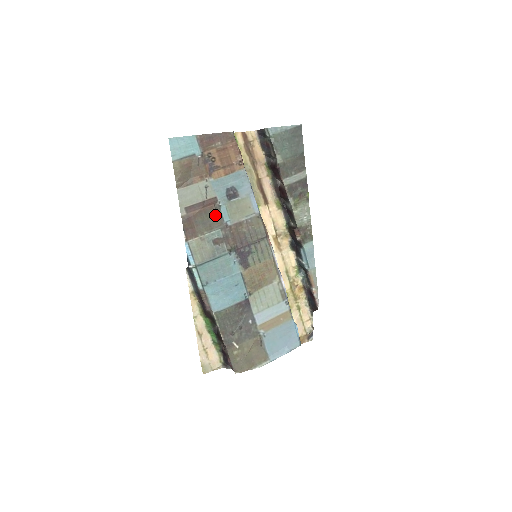
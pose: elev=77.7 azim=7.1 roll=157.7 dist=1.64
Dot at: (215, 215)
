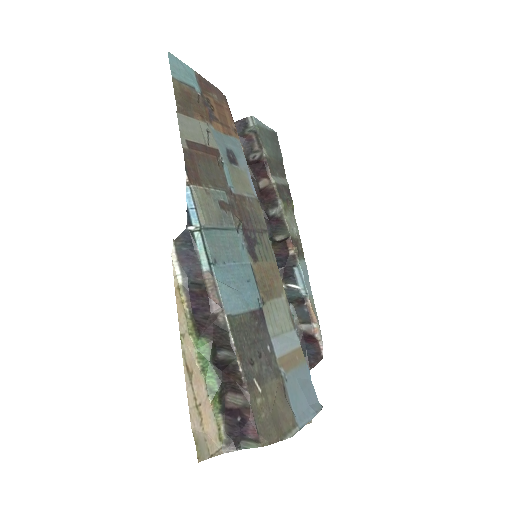
Dot at: (218, 171)
